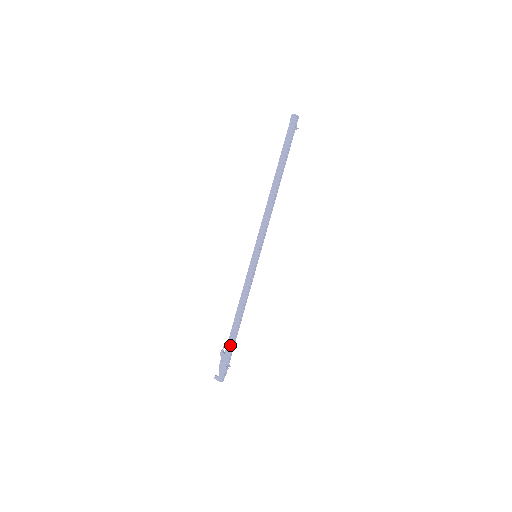
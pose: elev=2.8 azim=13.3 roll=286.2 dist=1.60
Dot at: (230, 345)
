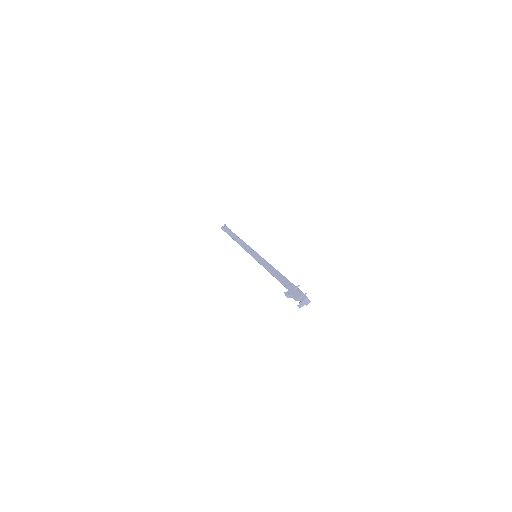
Dot at: (286, 282)
